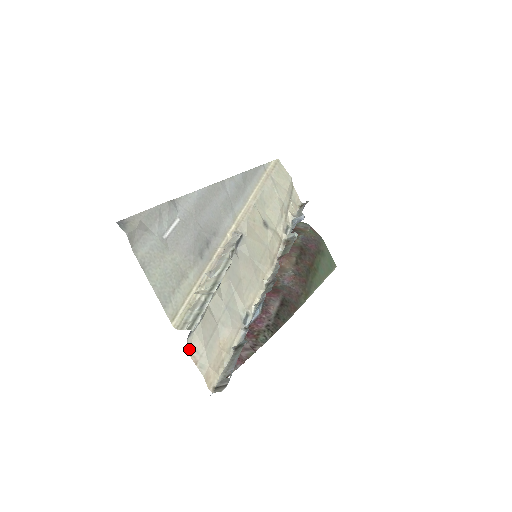
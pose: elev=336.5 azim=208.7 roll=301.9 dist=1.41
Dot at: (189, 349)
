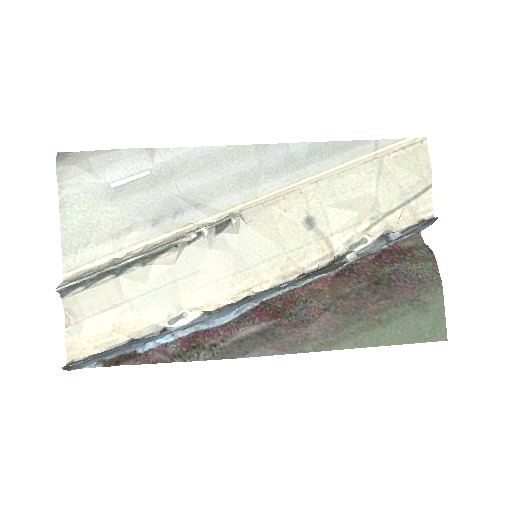
Dot at: (66, 308)
